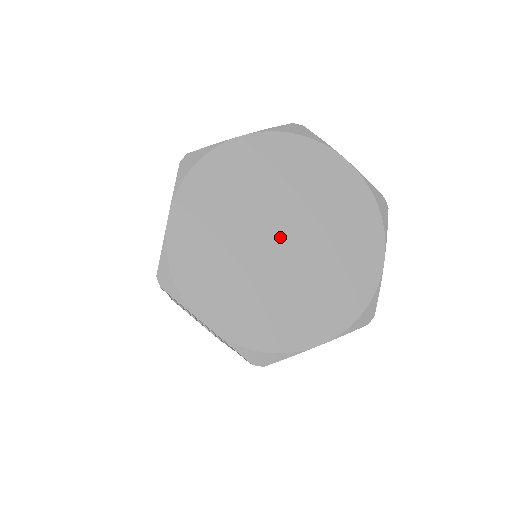
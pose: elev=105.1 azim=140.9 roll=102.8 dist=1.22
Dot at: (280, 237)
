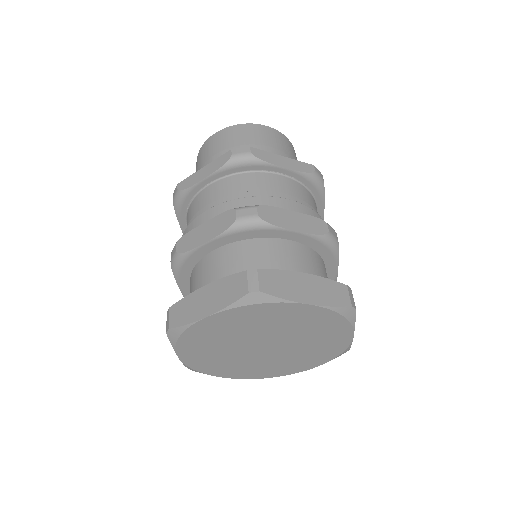
Dot at: (266, 346)
